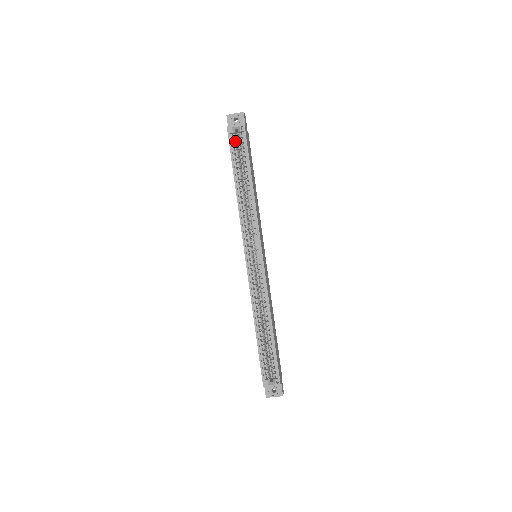
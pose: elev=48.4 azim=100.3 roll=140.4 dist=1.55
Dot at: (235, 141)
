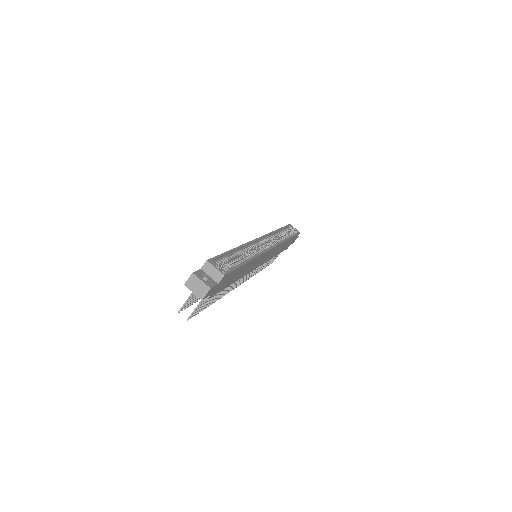
Dot at: (290, 229)
